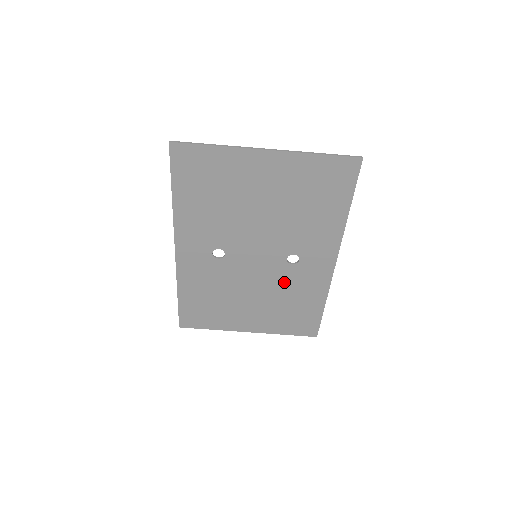
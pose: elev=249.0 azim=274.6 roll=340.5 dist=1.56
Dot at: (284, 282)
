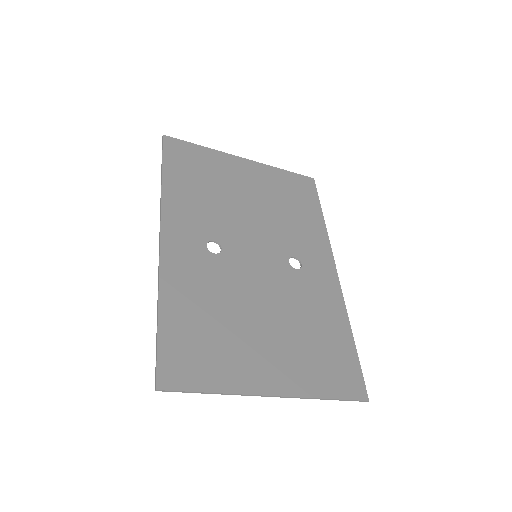
Dot at: (284, 233)
